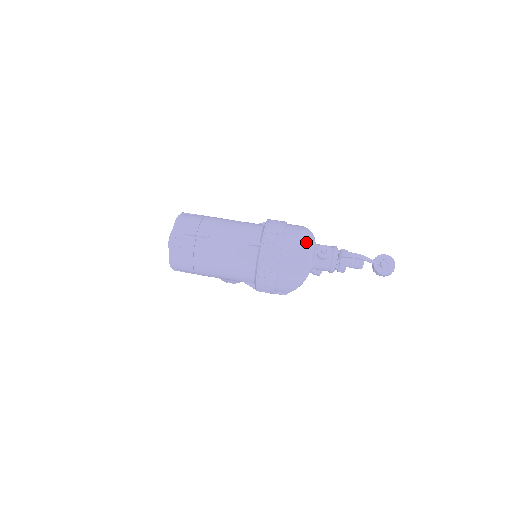
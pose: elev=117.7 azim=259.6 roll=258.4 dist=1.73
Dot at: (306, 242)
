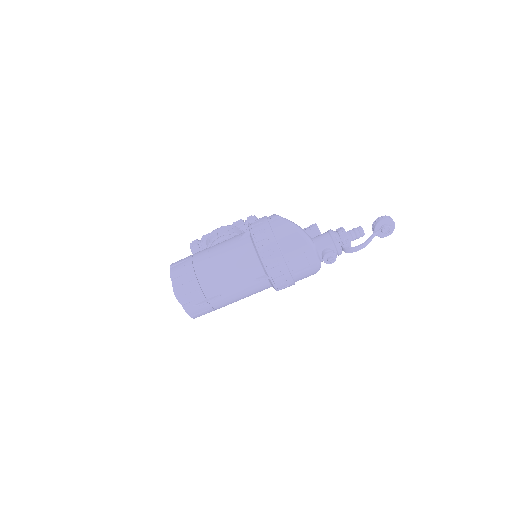
Dot at: (307, 252)
